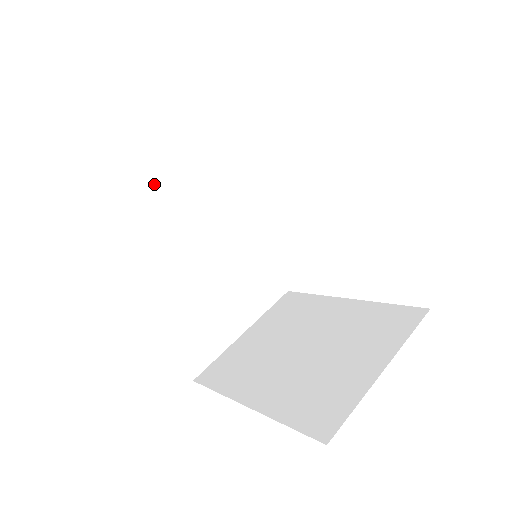
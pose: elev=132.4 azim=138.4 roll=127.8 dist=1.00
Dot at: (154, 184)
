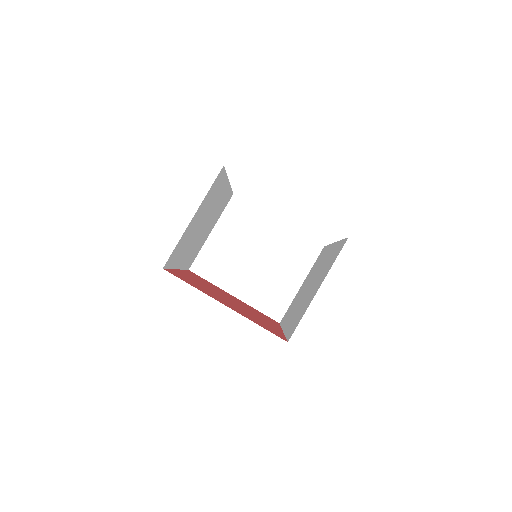
Dot at: (193, 223)
